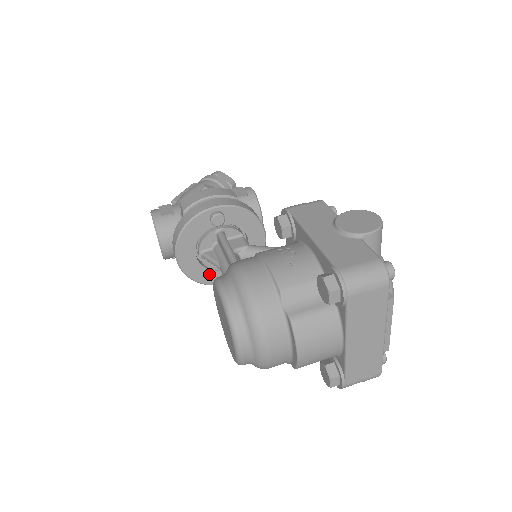
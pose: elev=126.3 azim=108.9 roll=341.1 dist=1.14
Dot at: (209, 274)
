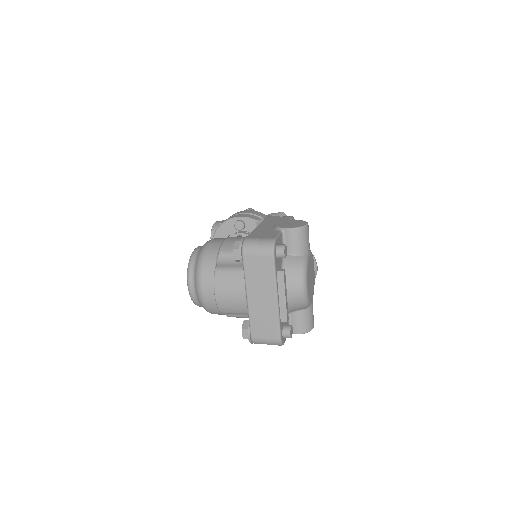
Dot at: occluded
